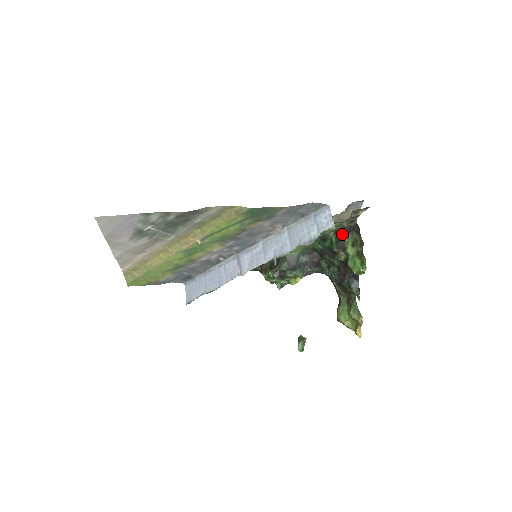
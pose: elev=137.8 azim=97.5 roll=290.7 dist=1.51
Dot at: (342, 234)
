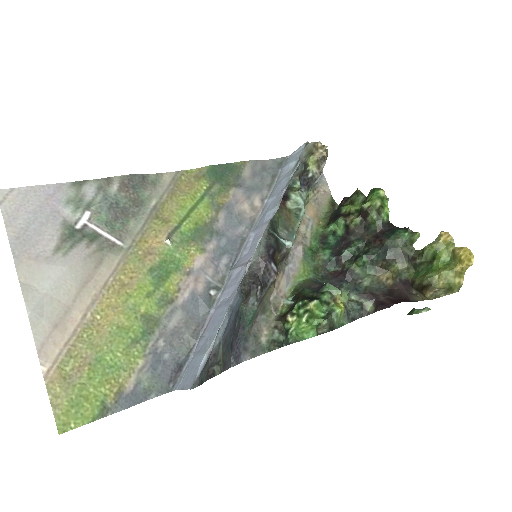
Dot at: (335, 215)
